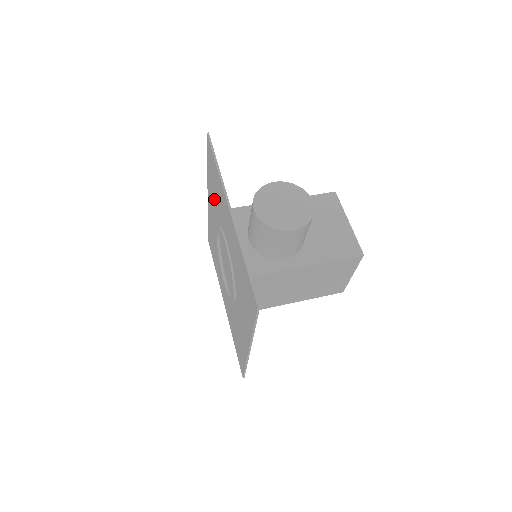
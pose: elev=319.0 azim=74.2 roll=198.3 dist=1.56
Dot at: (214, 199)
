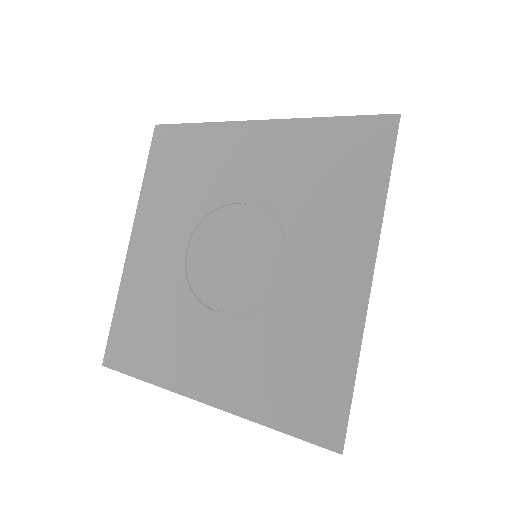
Dot at: (174, 198)
